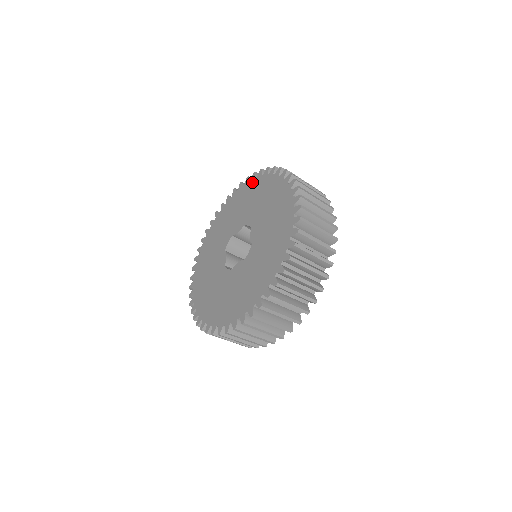
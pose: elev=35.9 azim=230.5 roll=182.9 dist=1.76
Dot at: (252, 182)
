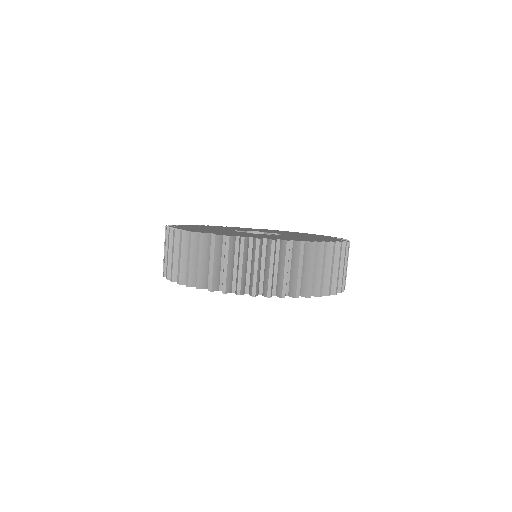
Dot at: occluded
